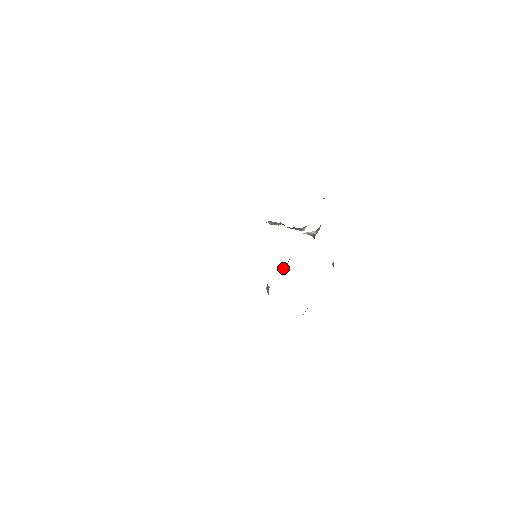
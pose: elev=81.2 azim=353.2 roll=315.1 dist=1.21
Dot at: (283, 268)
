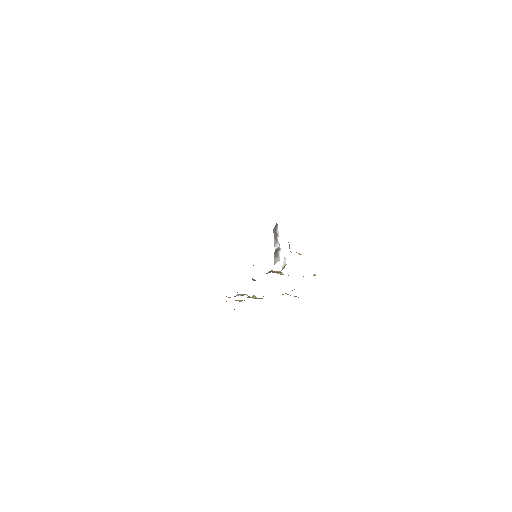
Dot at: occluded
